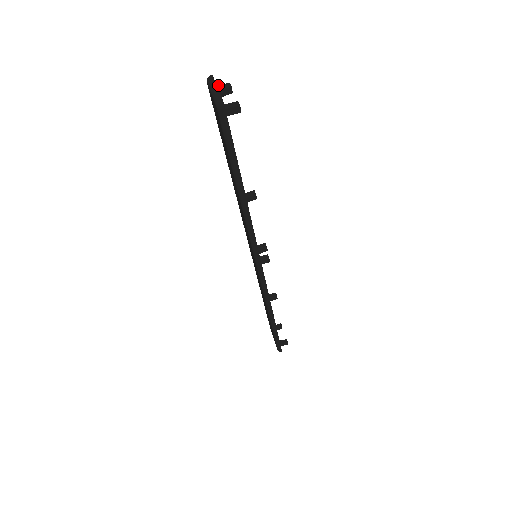
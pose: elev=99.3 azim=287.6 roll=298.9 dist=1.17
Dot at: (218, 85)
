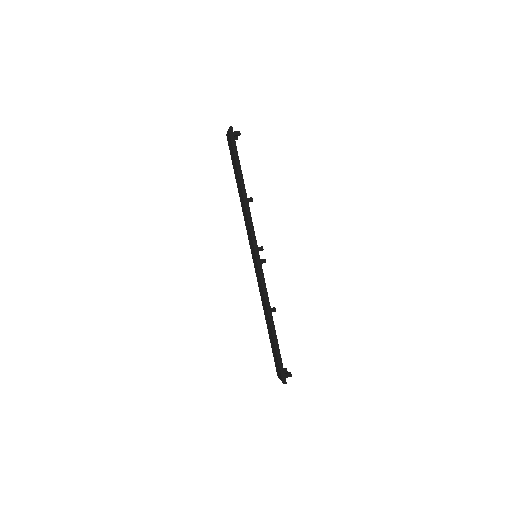
Dot at: occluded
